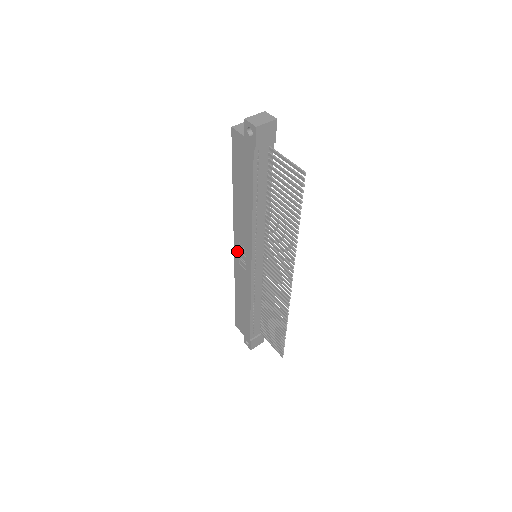
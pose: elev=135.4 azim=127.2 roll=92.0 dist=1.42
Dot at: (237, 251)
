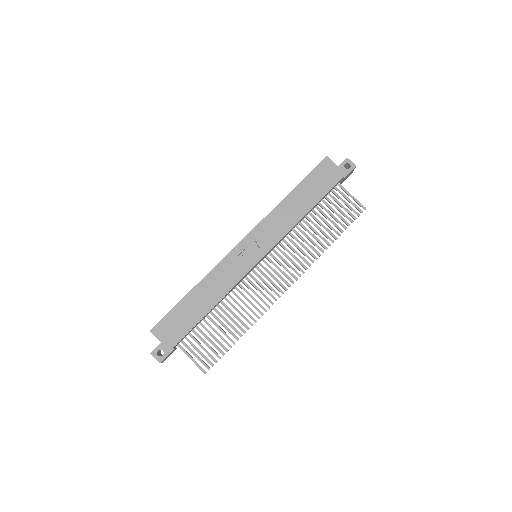
Dot at: (246, 243)
